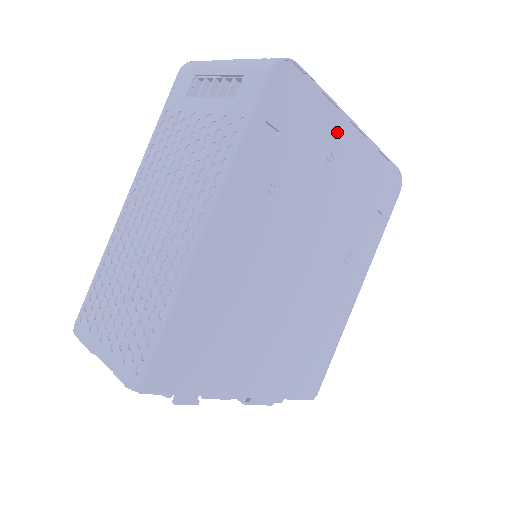
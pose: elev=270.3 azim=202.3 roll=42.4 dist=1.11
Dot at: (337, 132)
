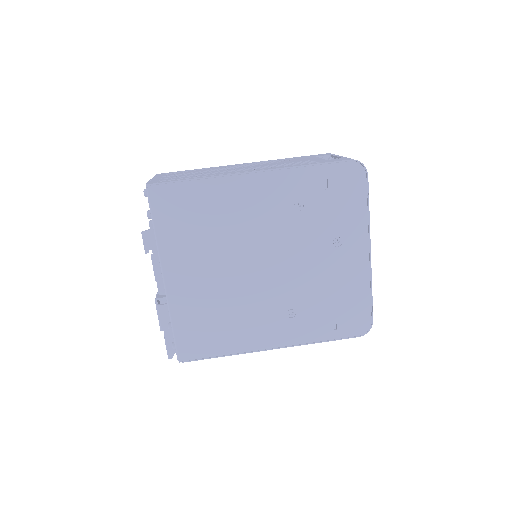
Dot at: (356, 236)
